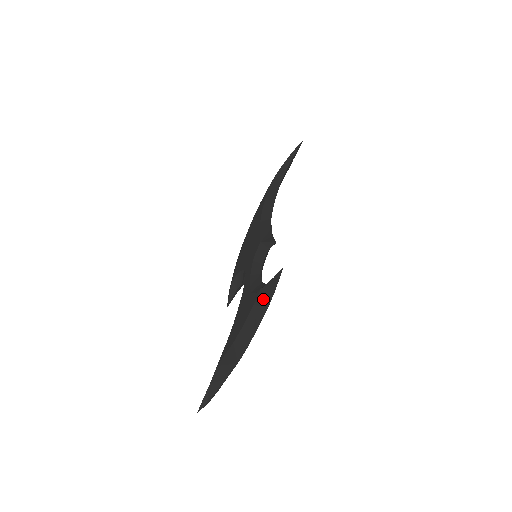
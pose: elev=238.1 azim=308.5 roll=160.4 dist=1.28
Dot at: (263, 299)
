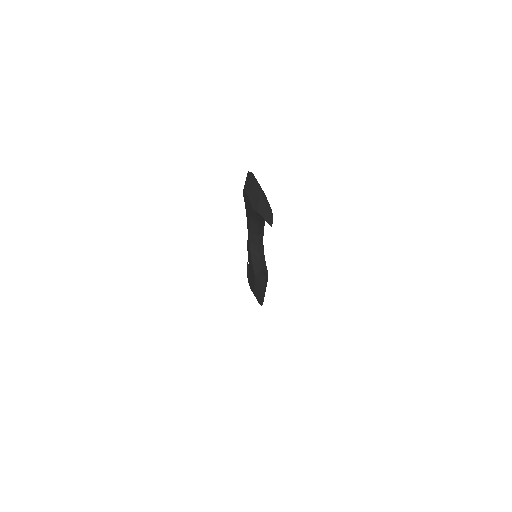
Dot at: (245, 183)
